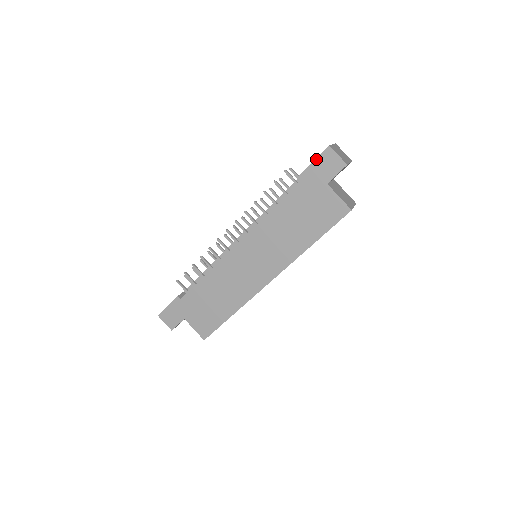
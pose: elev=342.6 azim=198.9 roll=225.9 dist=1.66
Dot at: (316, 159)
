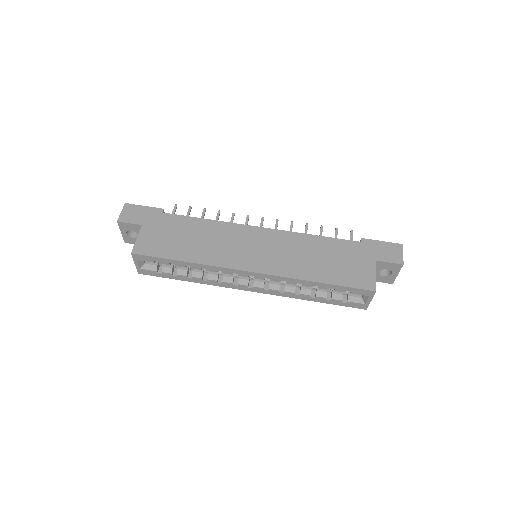
Dot at: (385, 242)
